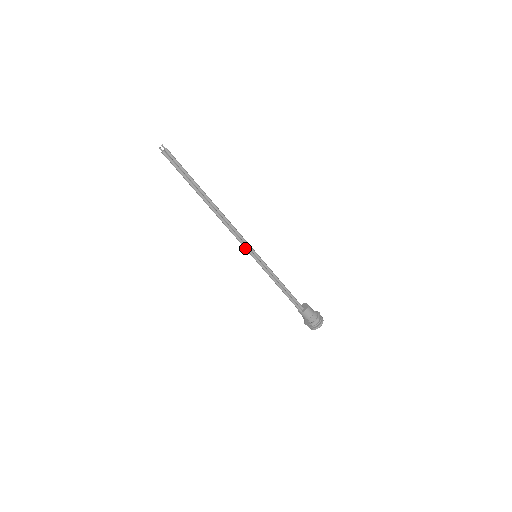
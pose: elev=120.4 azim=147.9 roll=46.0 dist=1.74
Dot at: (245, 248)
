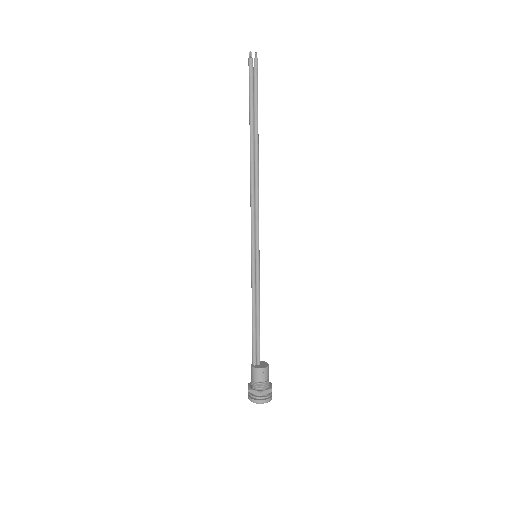
Dot at: (251, 235)
